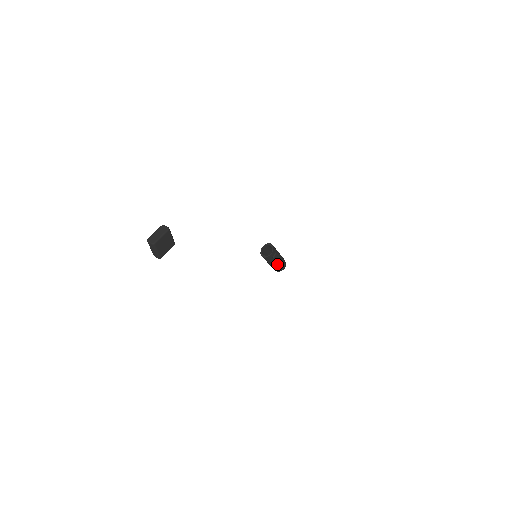
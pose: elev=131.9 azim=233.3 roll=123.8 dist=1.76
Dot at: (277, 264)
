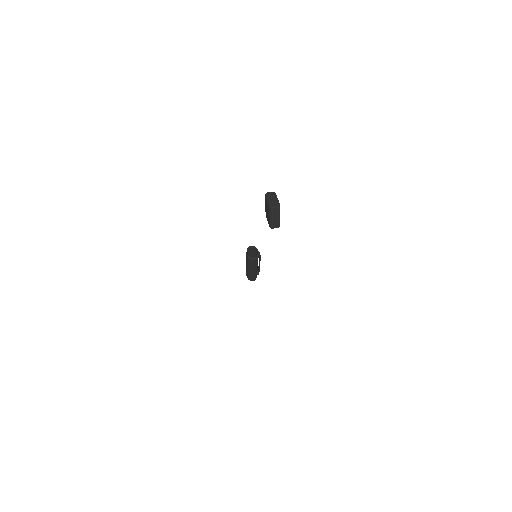
Dot at: (257, 268)
